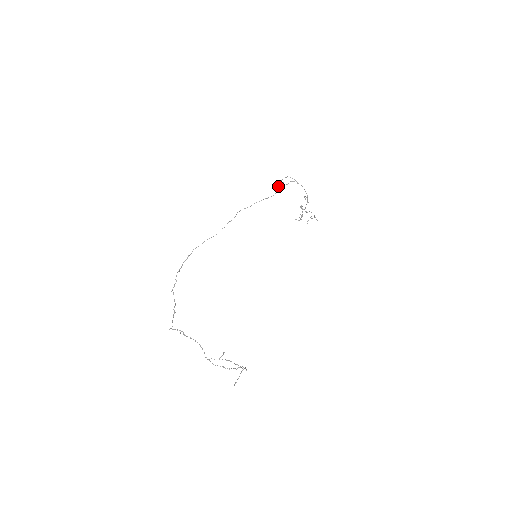
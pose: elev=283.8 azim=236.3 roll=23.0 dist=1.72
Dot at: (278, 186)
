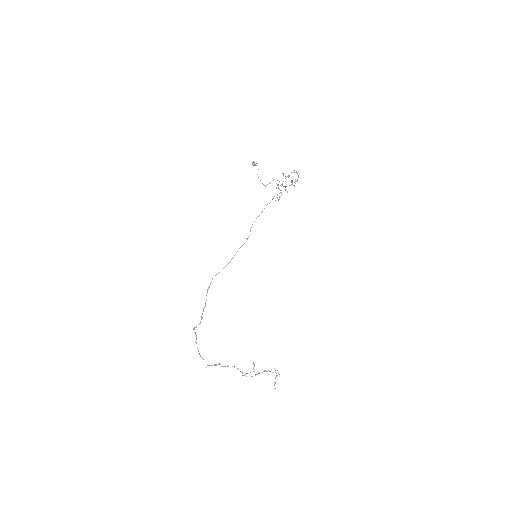
Dot at: occluded
